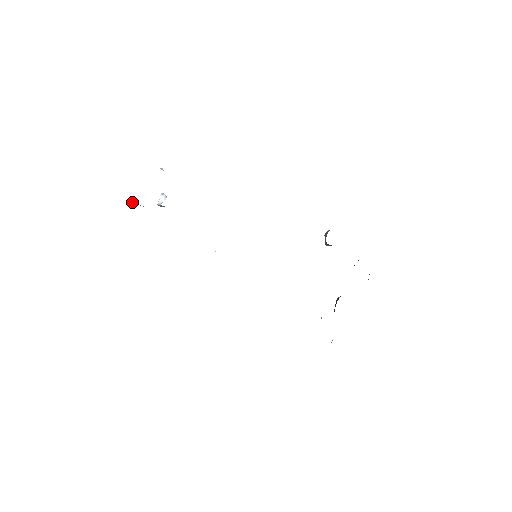
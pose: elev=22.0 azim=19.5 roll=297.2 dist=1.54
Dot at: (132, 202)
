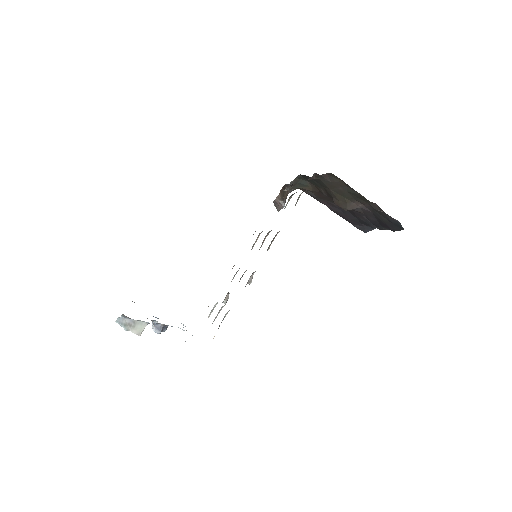
Dot at: (123, 326)
